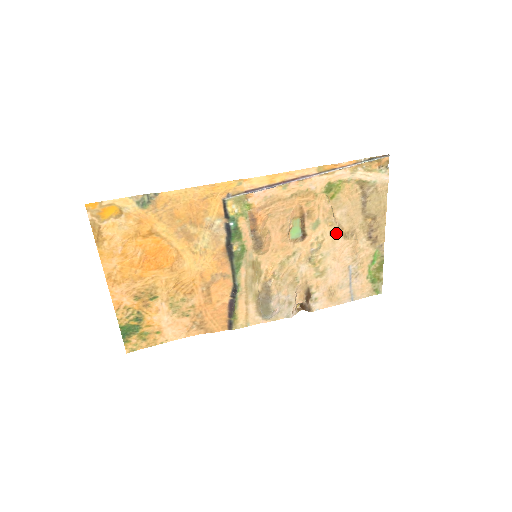
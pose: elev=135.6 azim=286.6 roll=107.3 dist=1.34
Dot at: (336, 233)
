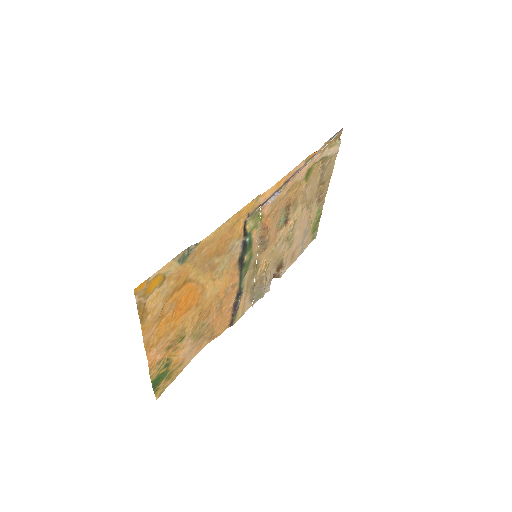
Dot at: (304, 208)
